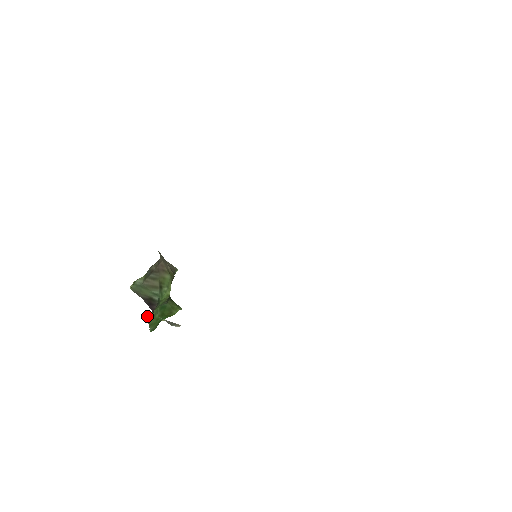
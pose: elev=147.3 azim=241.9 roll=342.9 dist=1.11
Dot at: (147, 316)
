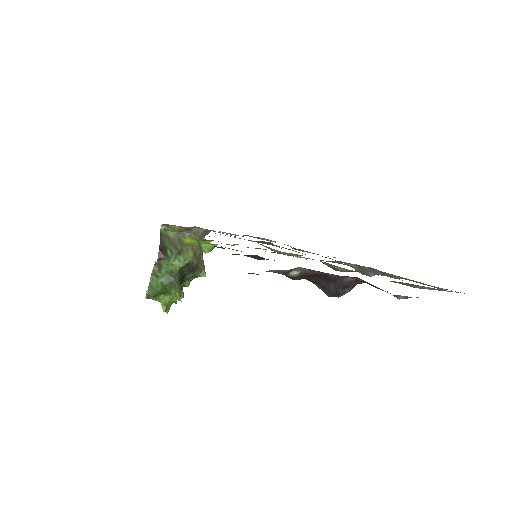
Dot at: (153, 269)
